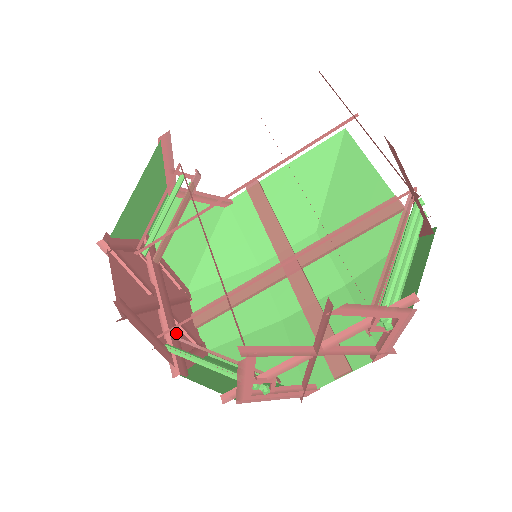
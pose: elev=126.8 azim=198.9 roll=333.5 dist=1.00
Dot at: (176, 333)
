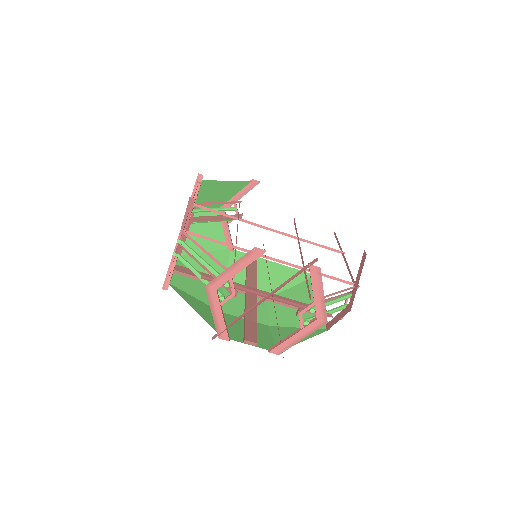
Dot at: occluded
